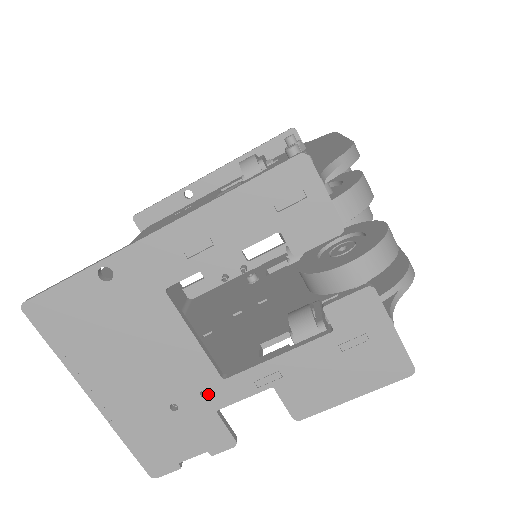
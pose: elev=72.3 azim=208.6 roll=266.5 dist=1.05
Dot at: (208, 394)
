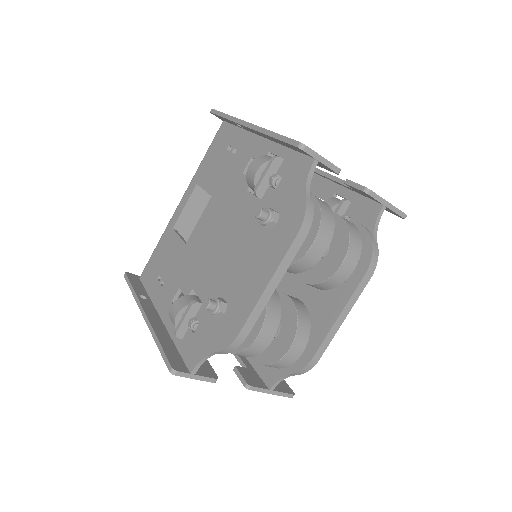
Dot at: occluded
